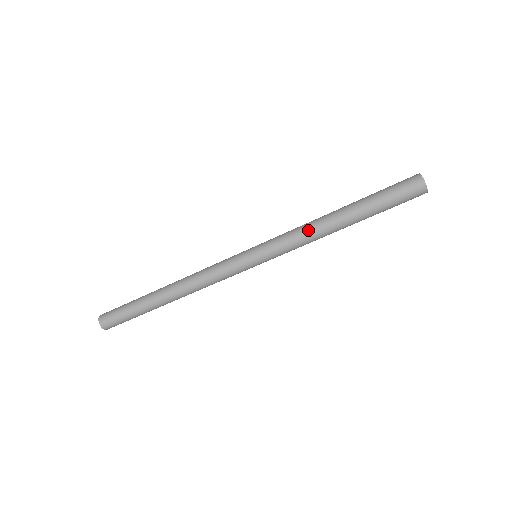
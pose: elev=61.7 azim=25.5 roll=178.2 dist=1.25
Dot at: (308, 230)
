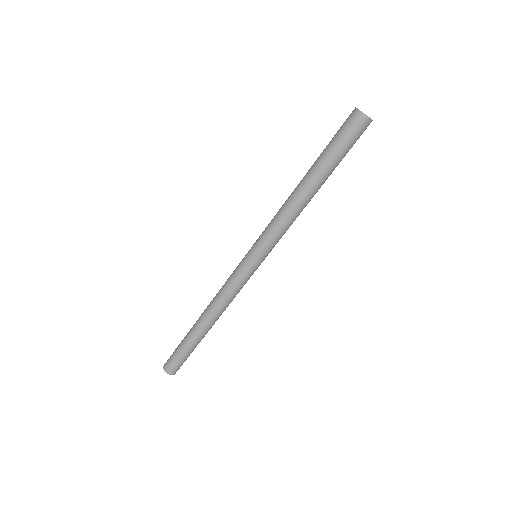
Dot at: (287, 214)
